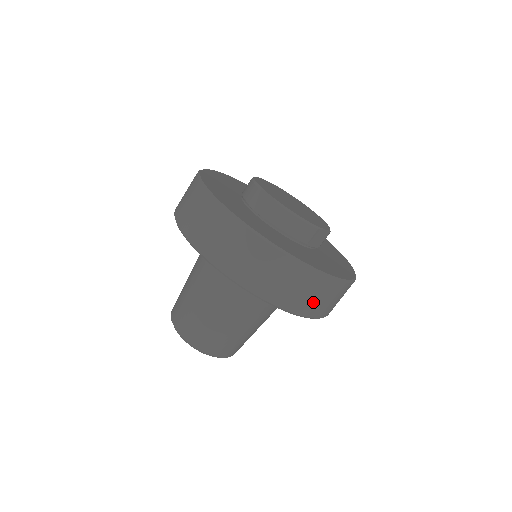
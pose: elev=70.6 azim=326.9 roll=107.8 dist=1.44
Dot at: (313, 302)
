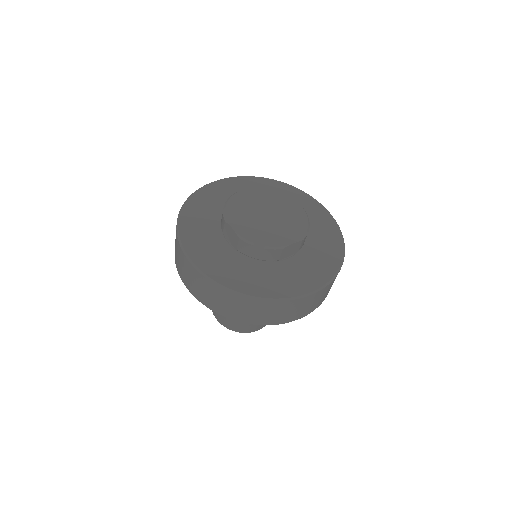
Dot at: (286, 315)
